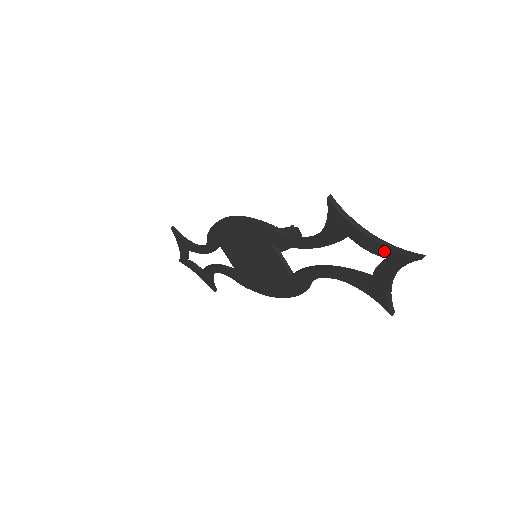
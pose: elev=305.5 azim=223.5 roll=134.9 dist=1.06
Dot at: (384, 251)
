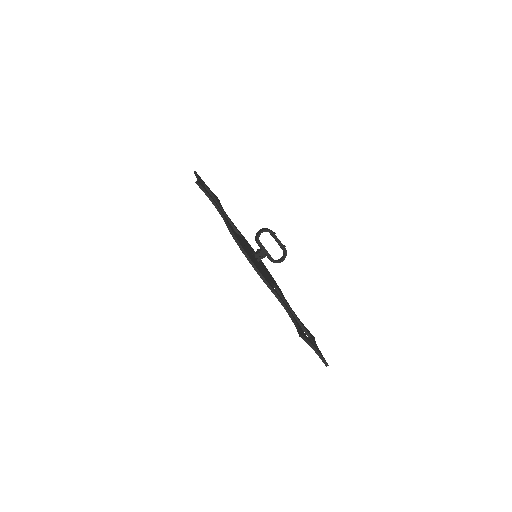
Dot at: (315, 352)
